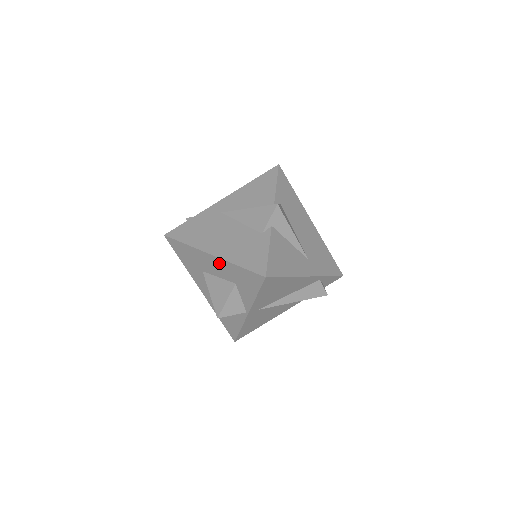
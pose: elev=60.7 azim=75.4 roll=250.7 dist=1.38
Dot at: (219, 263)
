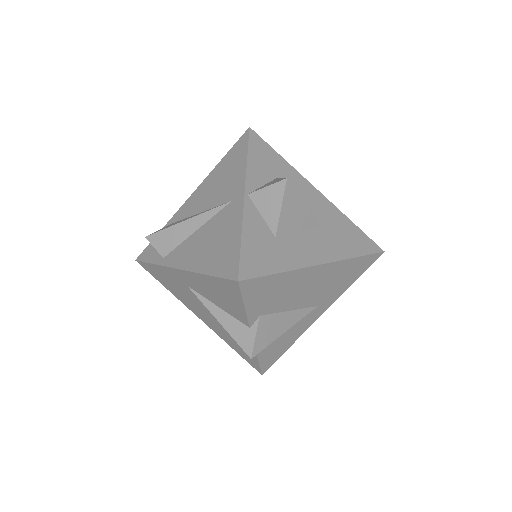
Dot at: occluded
